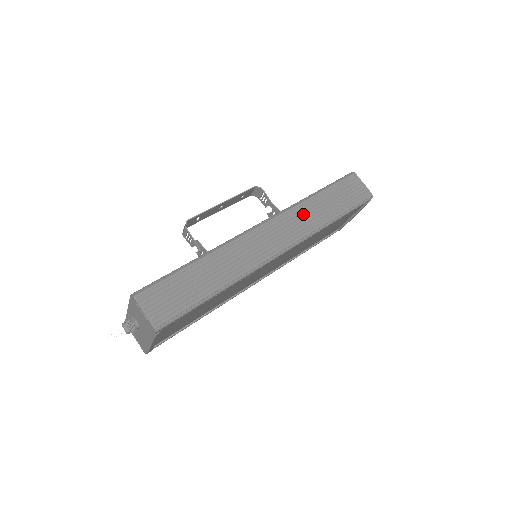
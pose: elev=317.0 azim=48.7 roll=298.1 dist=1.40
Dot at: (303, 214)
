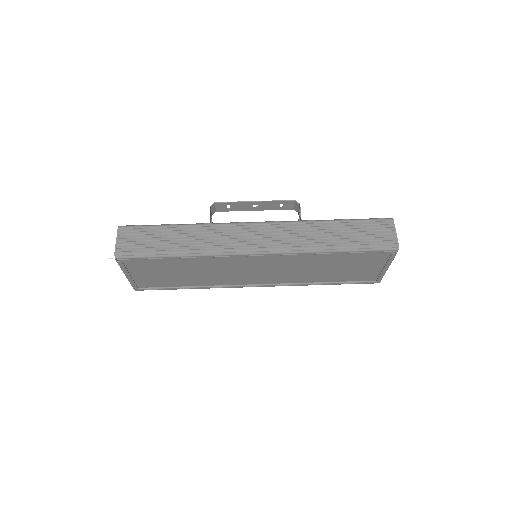
Dot at: (304, 231)
